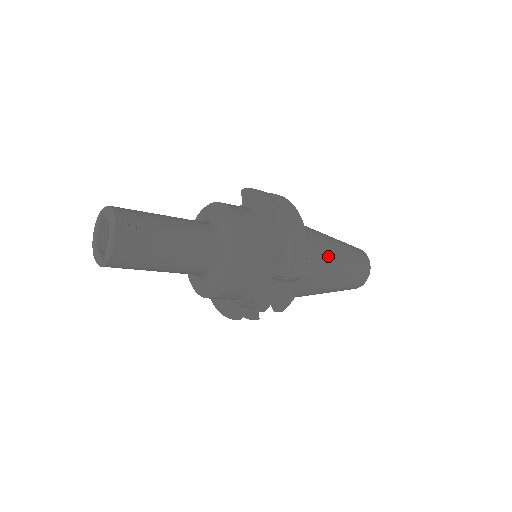
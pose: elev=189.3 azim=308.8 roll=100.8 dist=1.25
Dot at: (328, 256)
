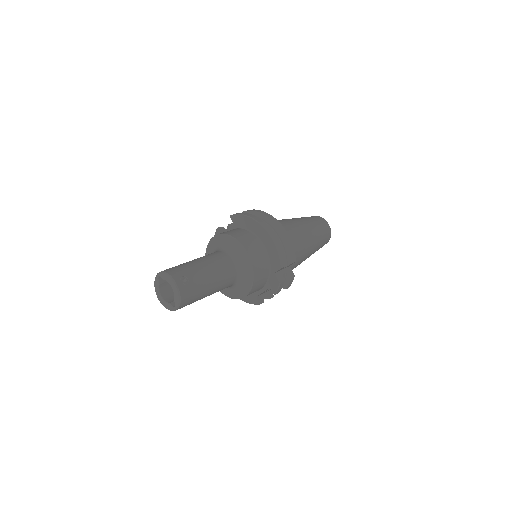
Dot at: (302, 236)
